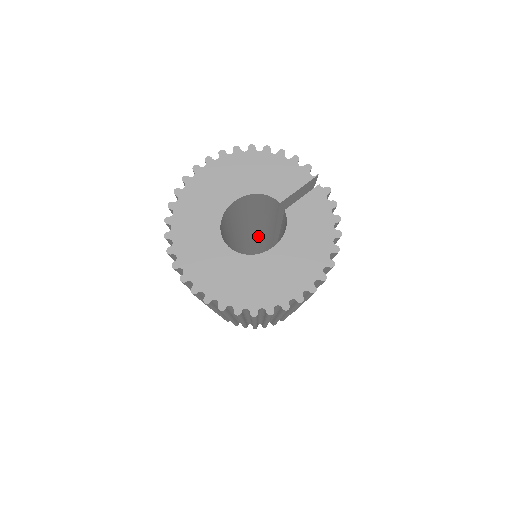
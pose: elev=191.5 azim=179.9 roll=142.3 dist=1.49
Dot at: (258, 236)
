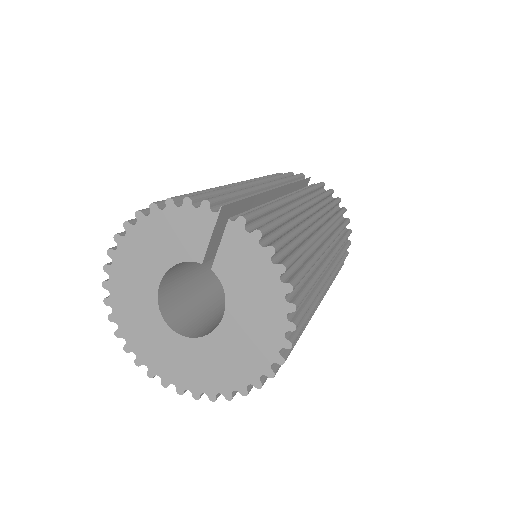
Dot at: occluded
